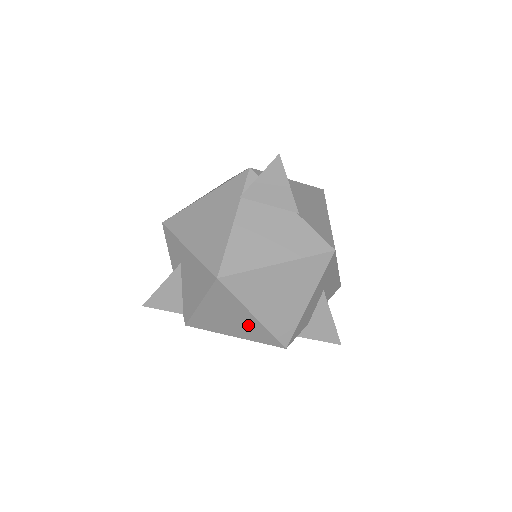
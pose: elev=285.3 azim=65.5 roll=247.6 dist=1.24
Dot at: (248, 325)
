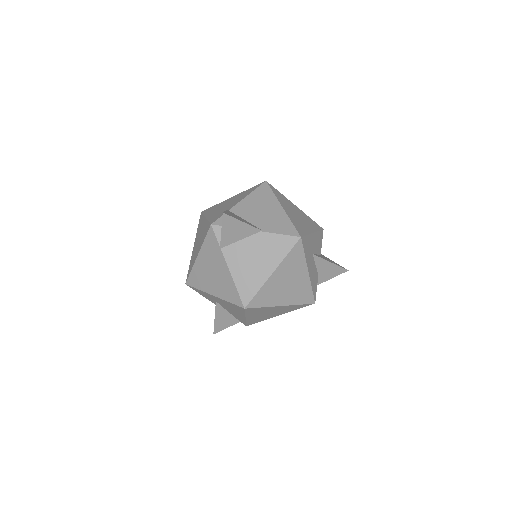
Dot at: (282, 309)
